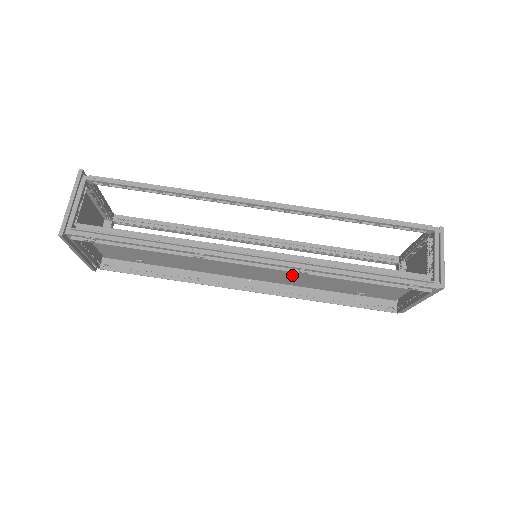
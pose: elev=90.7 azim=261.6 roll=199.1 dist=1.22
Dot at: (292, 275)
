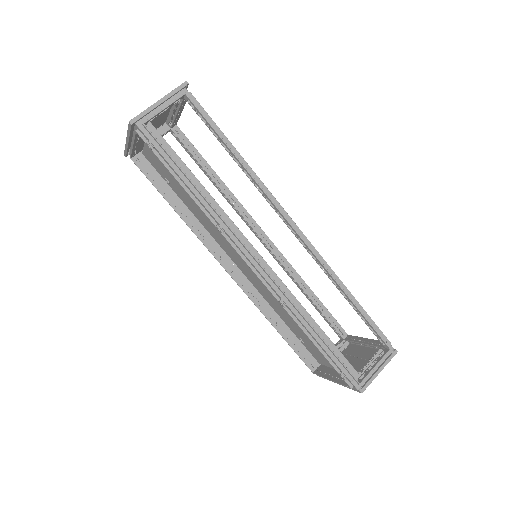
Dot at: (269, 291)
